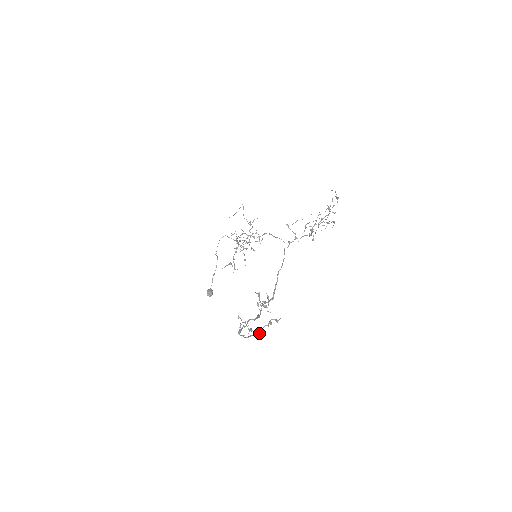
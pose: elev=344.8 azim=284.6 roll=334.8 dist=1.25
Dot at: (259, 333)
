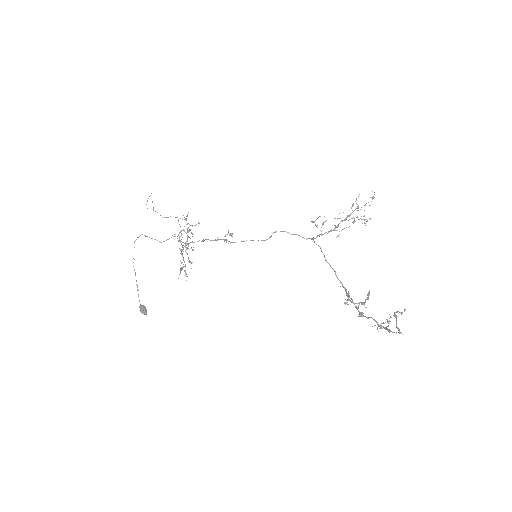
Dot at: (397, 327)
